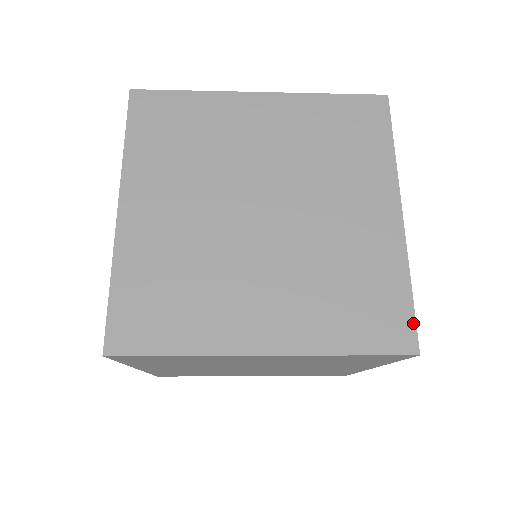
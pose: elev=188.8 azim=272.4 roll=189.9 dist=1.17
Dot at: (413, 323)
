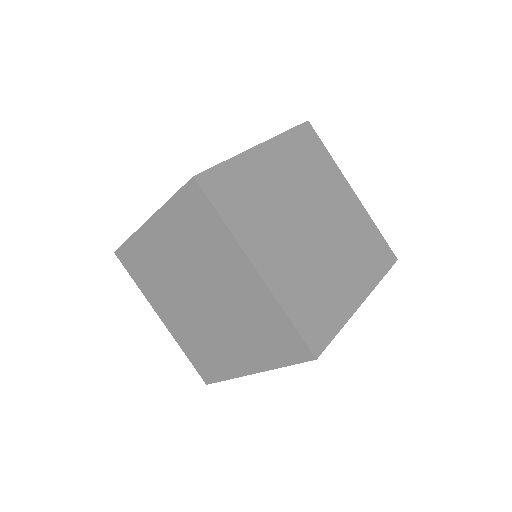
Dot at: (207, 170)
